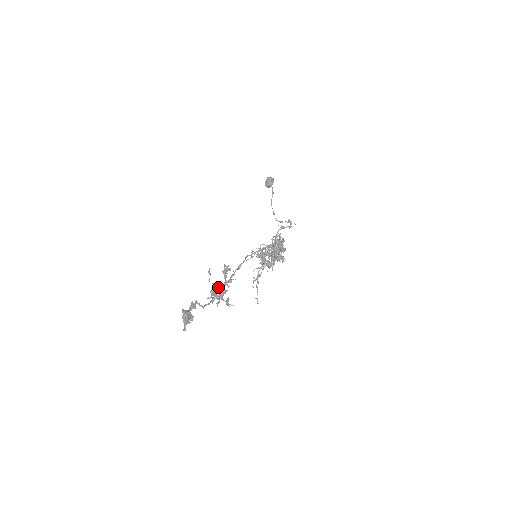
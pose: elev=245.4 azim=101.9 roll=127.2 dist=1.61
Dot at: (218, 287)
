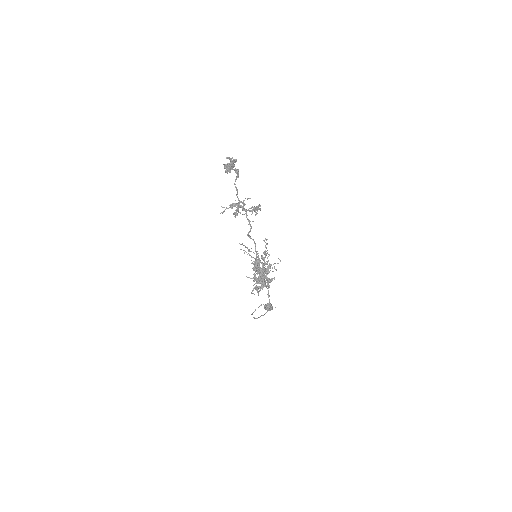
Dot at: (243, 204)
